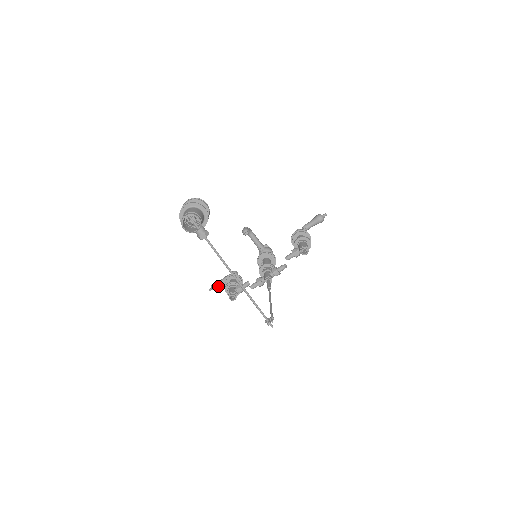
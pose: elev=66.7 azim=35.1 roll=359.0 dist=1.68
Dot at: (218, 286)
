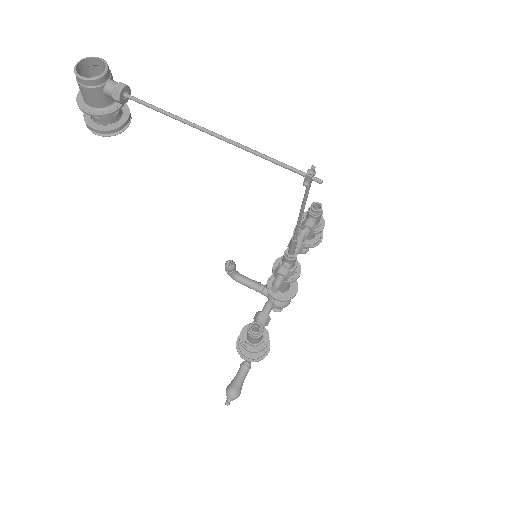
Dot at: (236, 385)
